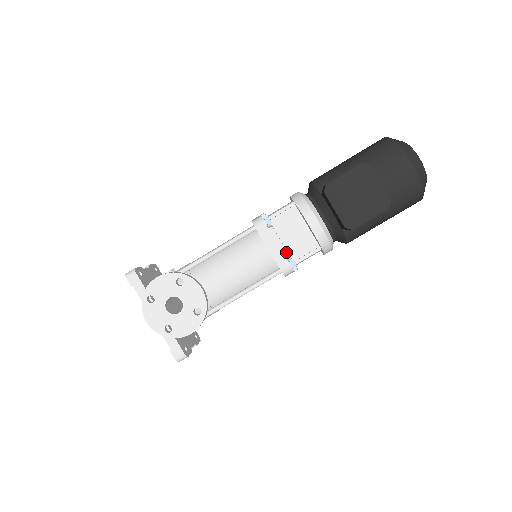
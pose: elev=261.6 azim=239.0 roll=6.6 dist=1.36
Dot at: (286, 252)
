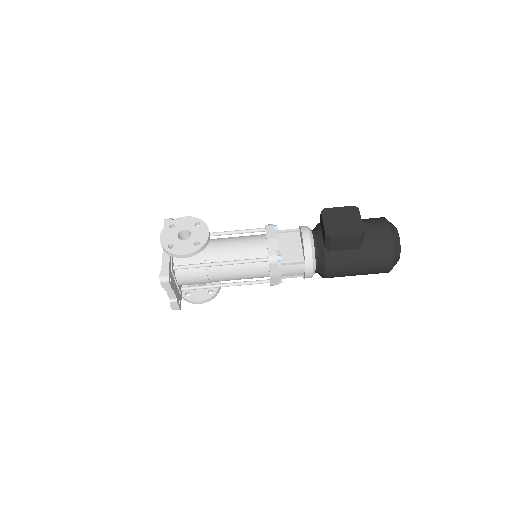
Dot at: (278, 246)
